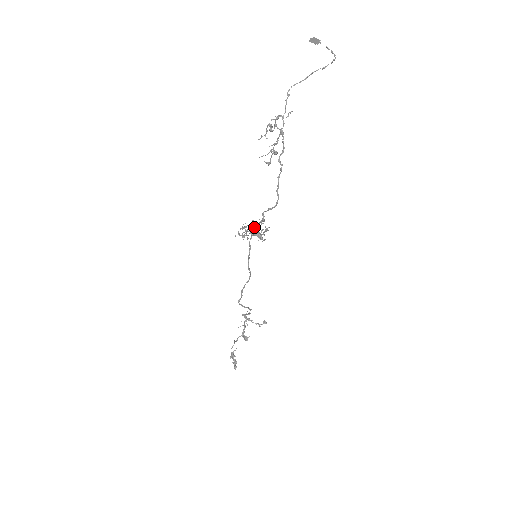
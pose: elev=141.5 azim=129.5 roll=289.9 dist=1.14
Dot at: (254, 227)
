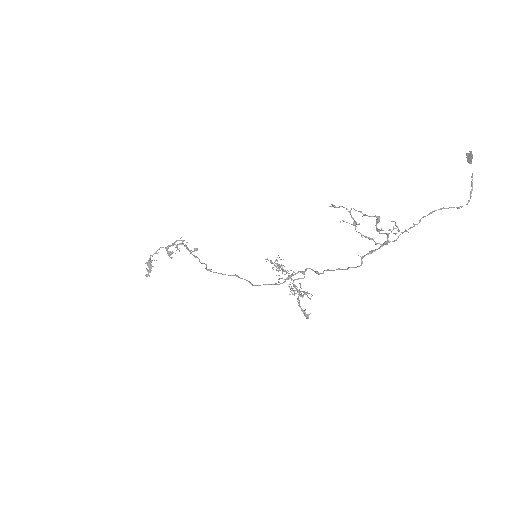
Dot at: (302, 296)
